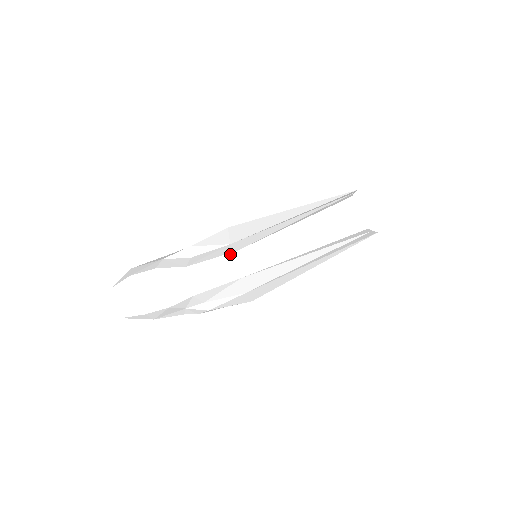
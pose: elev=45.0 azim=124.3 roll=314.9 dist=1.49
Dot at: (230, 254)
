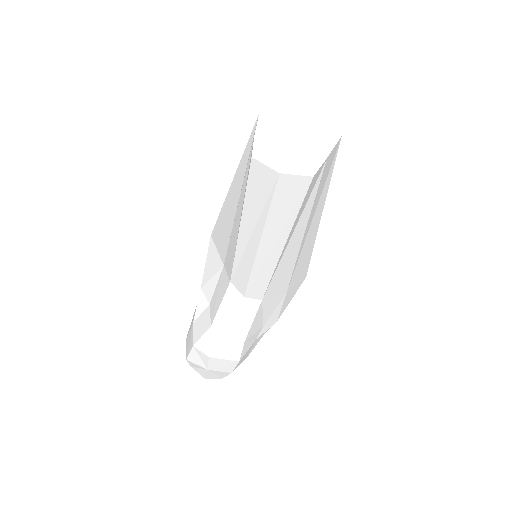
Dot at: (228, 289)
